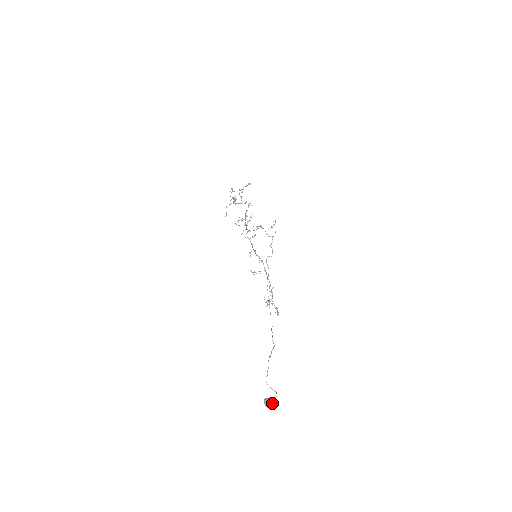
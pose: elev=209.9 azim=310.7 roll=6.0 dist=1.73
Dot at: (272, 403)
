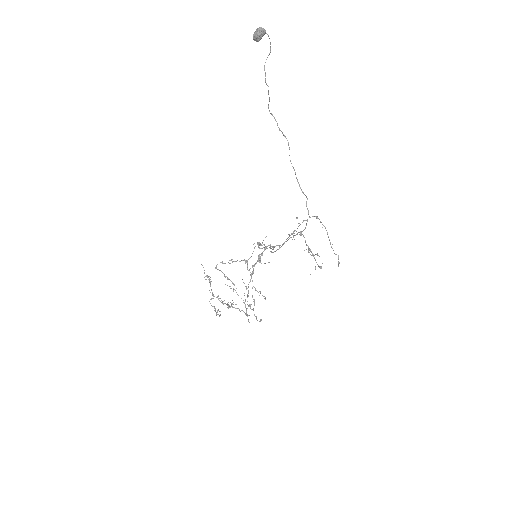
Dot at: occluded
